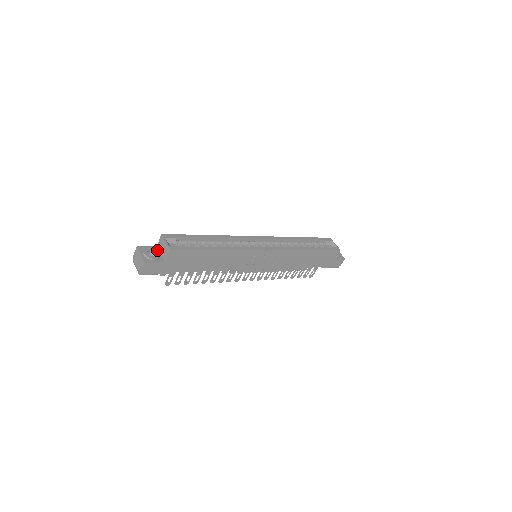
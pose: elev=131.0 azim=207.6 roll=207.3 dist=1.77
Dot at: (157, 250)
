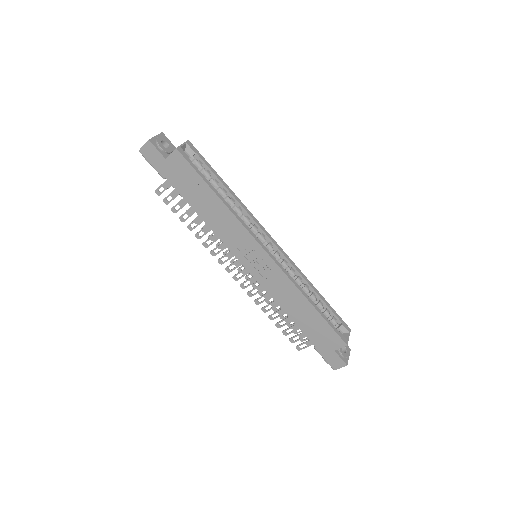
Dot at: (173, 149)
